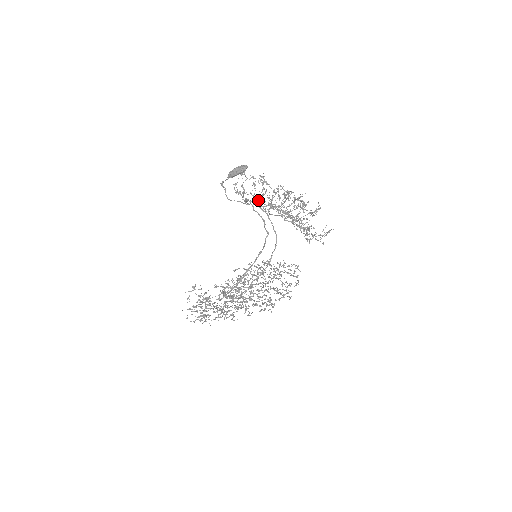
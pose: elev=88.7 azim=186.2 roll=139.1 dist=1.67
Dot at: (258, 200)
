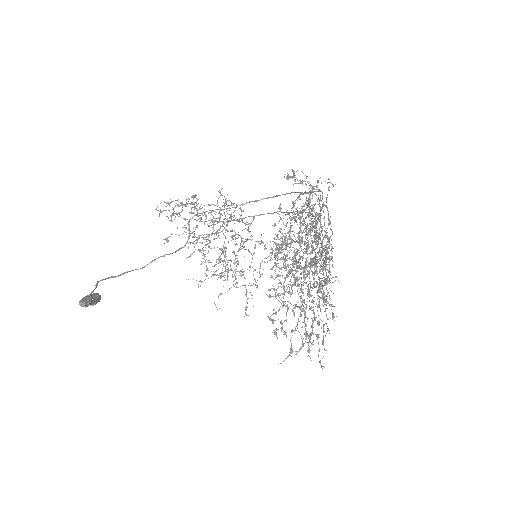
Dot at: occluded
